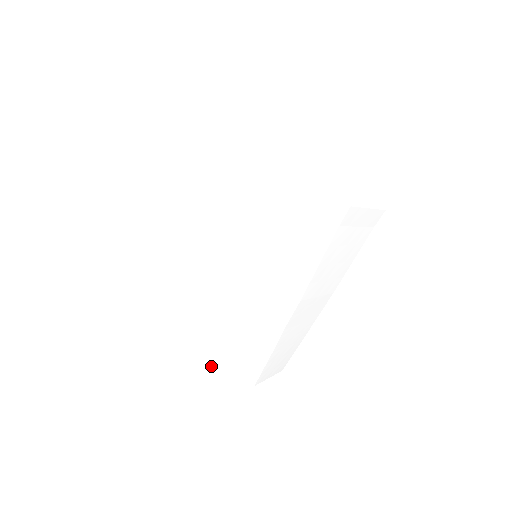
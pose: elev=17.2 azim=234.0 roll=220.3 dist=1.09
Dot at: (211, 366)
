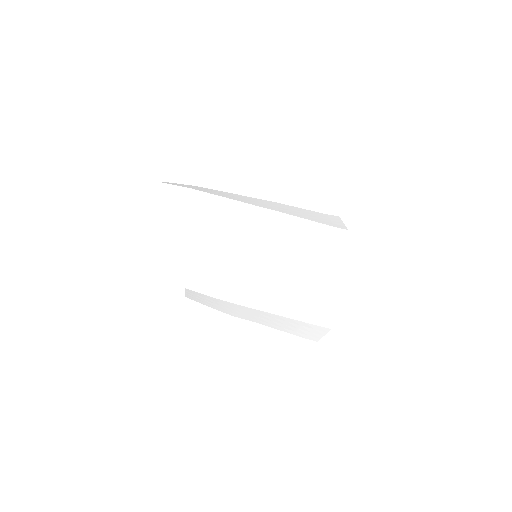
Dot at: occluded
